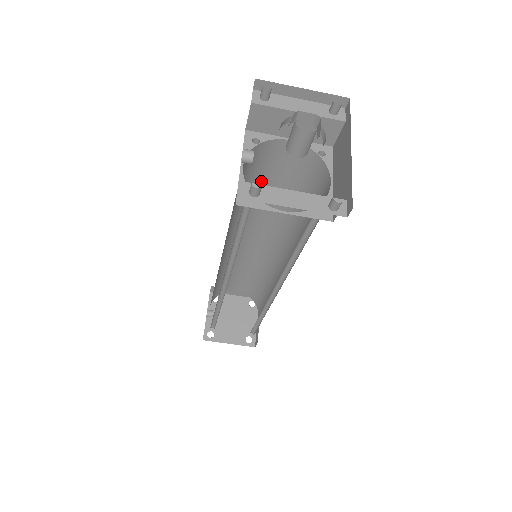
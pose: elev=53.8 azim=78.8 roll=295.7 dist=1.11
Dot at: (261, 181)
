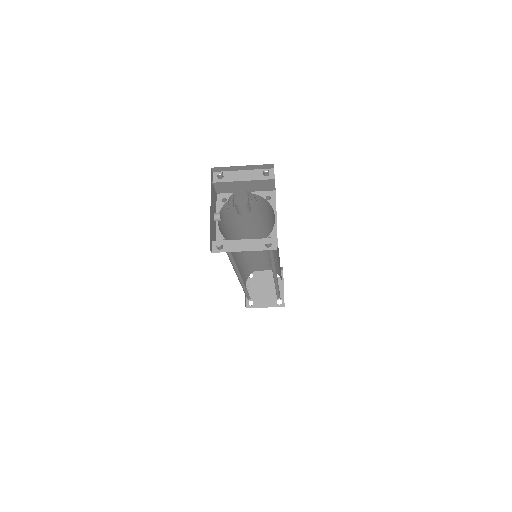
Dot at: occluded
